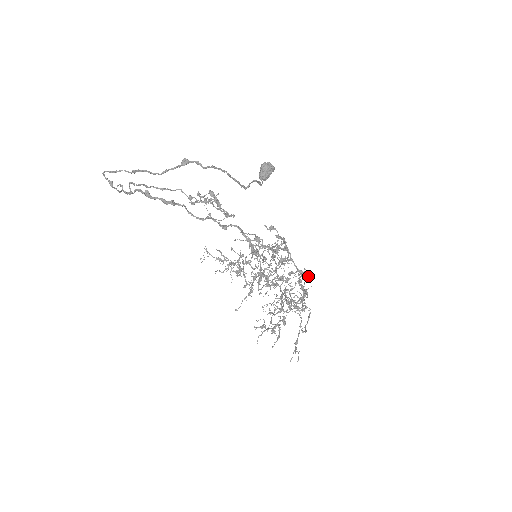
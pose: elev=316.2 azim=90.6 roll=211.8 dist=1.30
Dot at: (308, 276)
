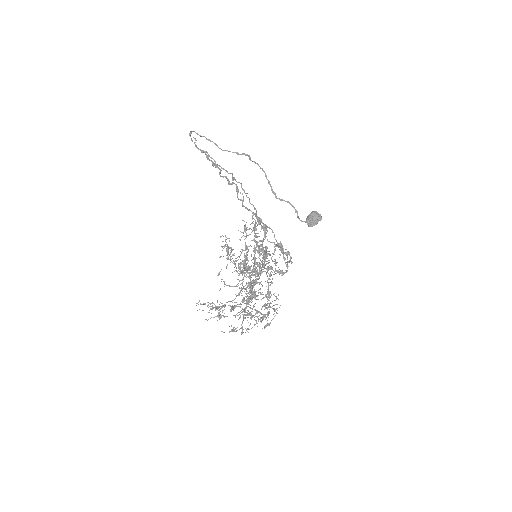
Dot at: occluded
